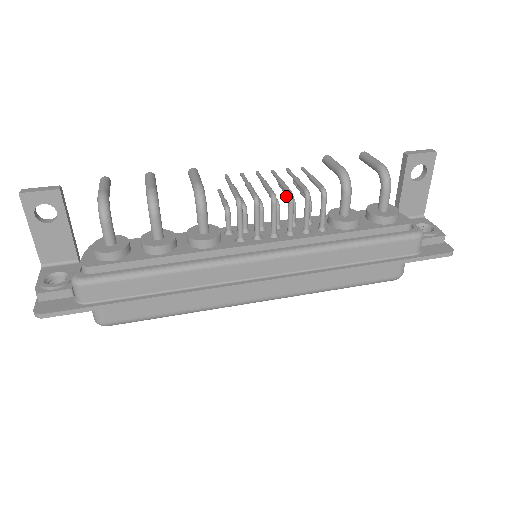
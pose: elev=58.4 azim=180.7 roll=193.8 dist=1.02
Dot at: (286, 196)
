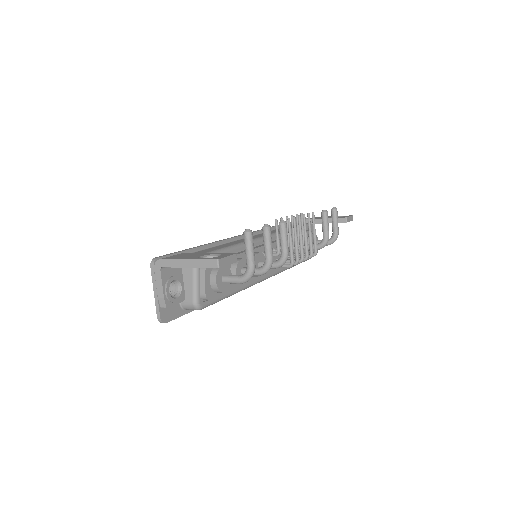
Dot at: (298, 237)
